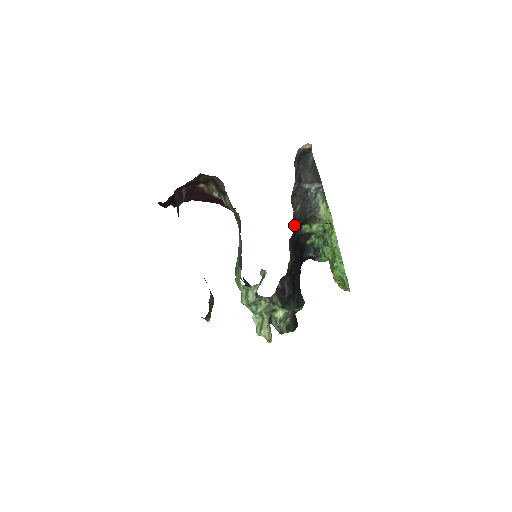
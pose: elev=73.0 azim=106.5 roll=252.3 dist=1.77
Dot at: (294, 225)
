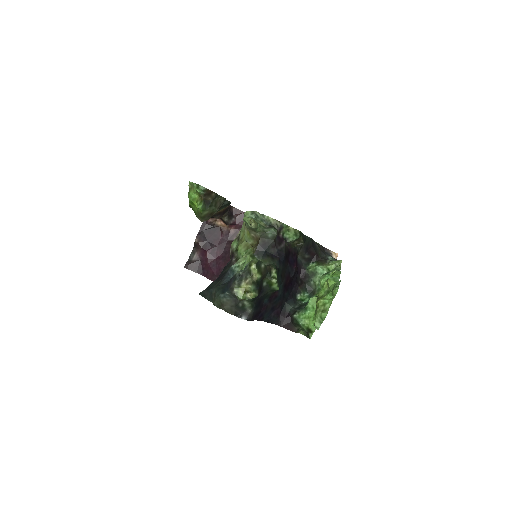
Dot at: (312, 241)
